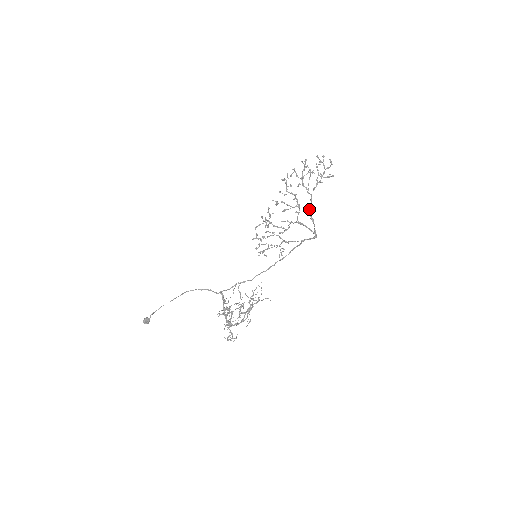
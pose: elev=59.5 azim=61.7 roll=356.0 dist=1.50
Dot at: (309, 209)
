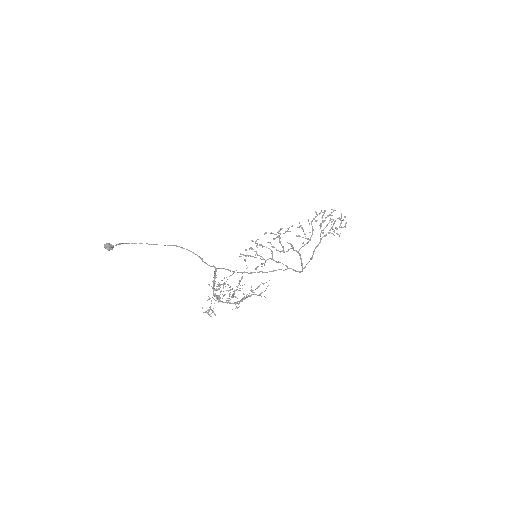
Dot at: (315, 248)
